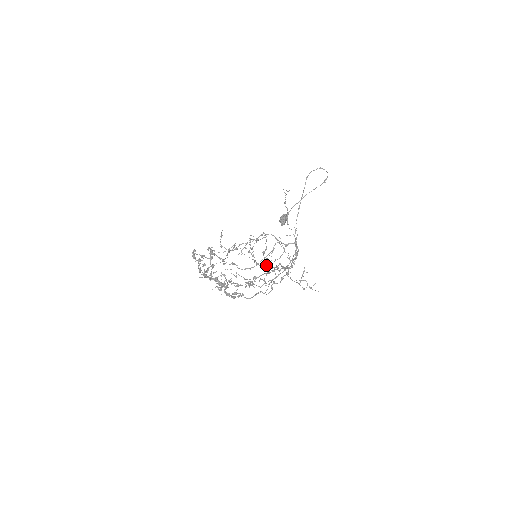
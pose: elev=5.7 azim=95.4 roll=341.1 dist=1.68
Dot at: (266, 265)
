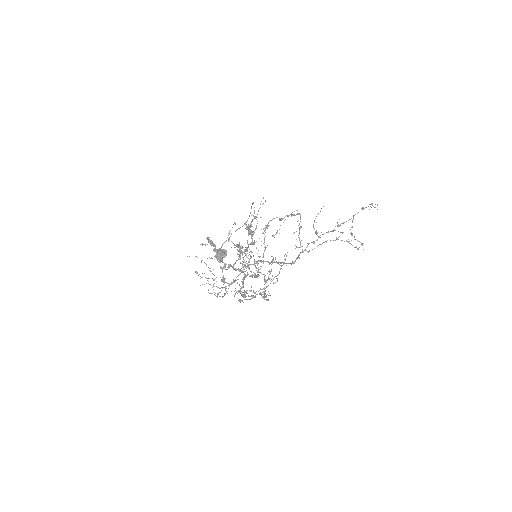
Dot at: (317, 232)
